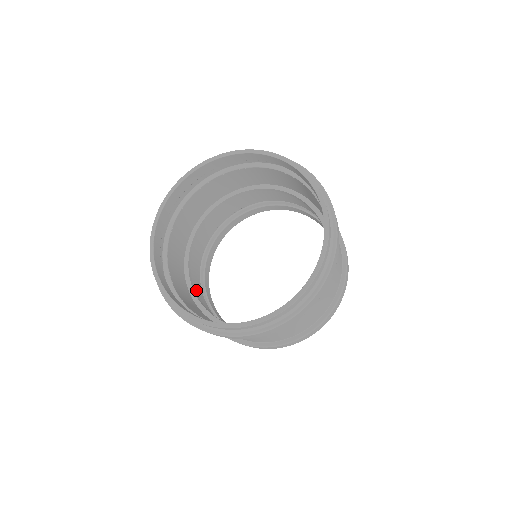
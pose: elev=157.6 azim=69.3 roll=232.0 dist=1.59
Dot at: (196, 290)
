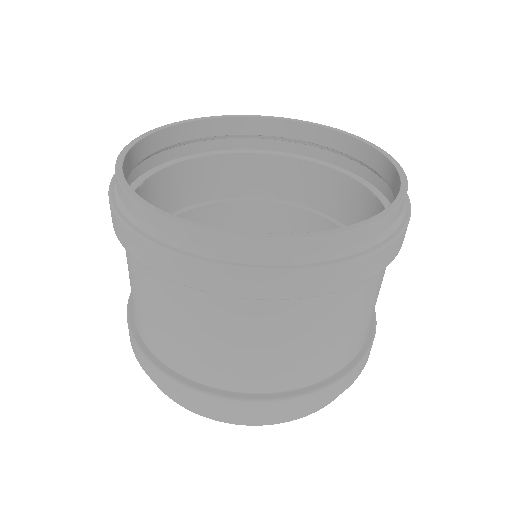
Dot at: occluded
